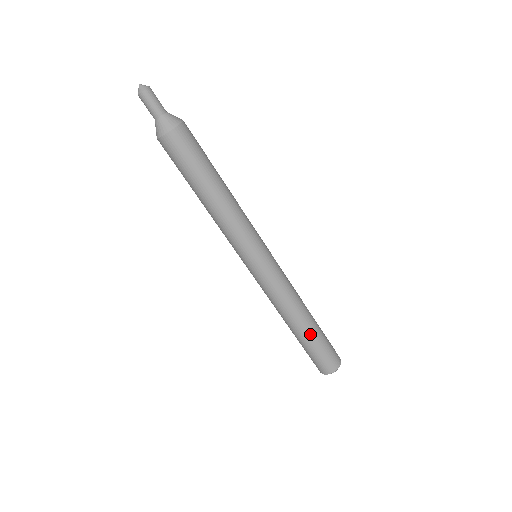
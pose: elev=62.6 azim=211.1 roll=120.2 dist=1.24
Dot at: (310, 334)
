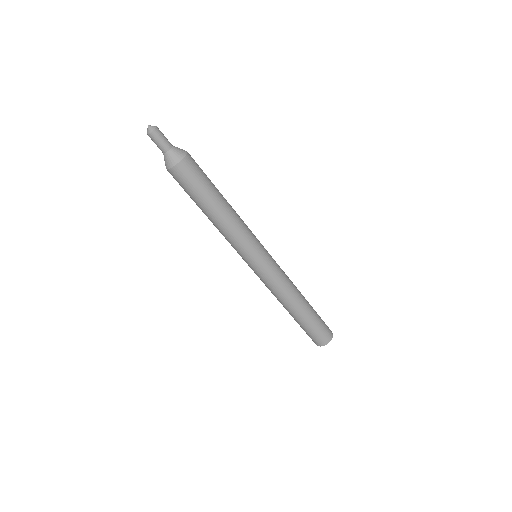
Dot at: (299, 319)
